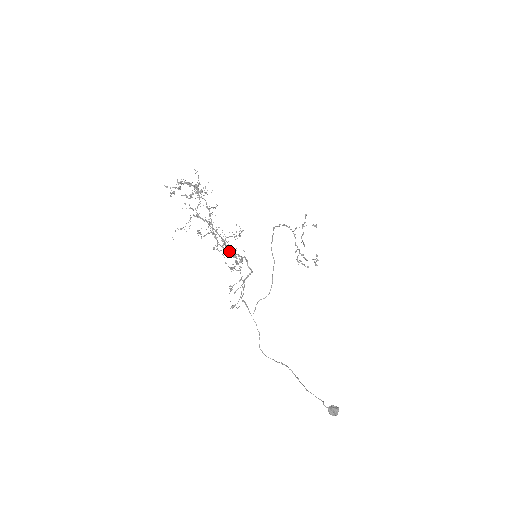
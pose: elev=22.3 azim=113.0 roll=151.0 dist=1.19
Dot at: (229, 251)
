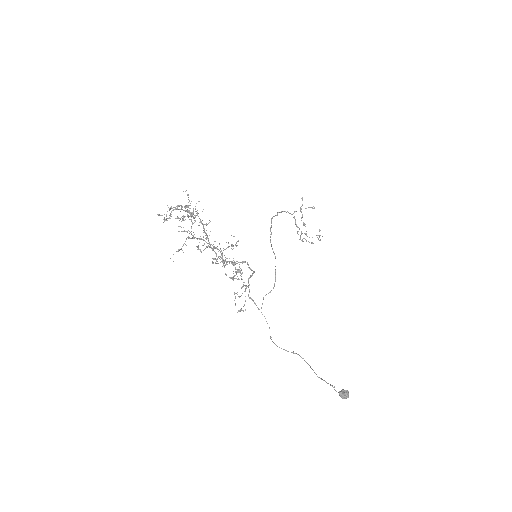
Dot at: (227, 264)
